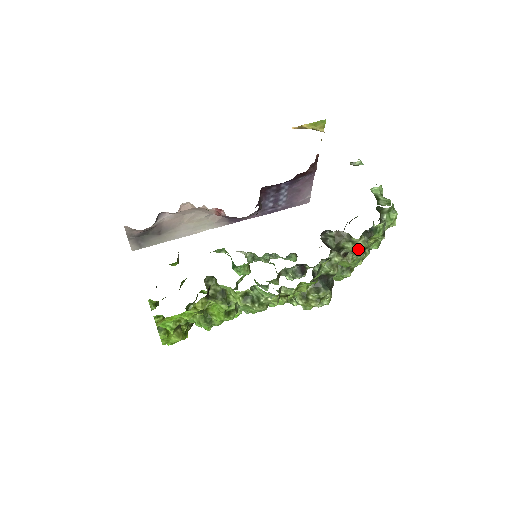
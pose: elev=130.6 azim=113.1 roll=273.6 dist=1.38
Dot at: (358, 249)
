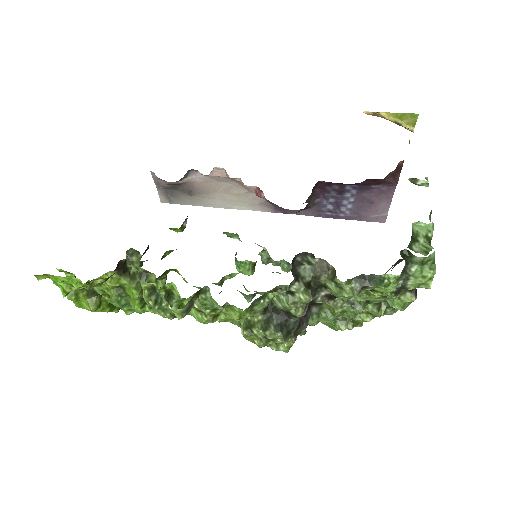
Dot at: (344, 296)
